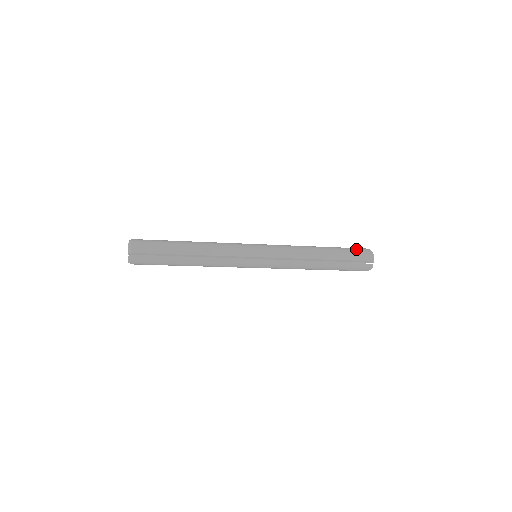
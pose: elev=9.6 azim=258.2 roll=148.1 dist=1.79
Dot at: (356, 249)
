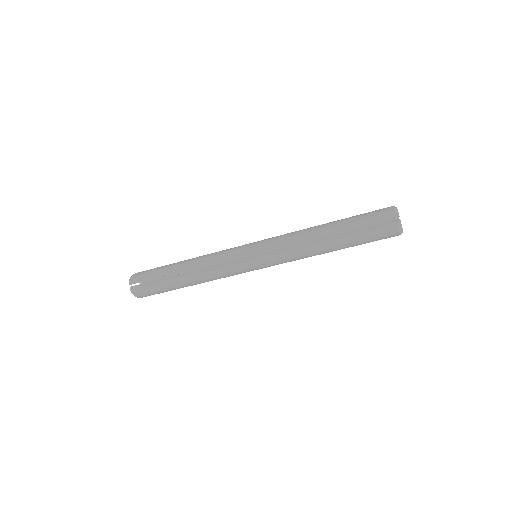
Dot at: (372, 211)
